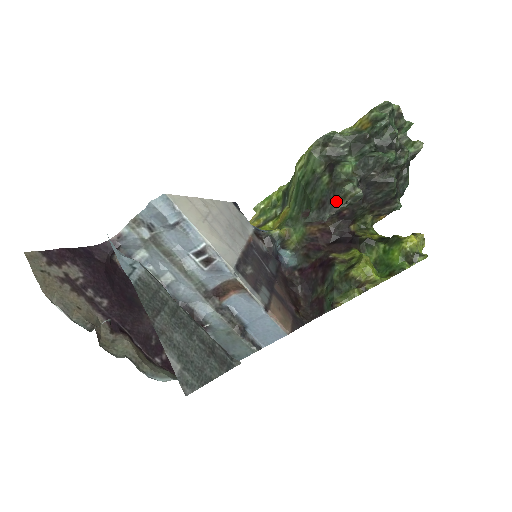
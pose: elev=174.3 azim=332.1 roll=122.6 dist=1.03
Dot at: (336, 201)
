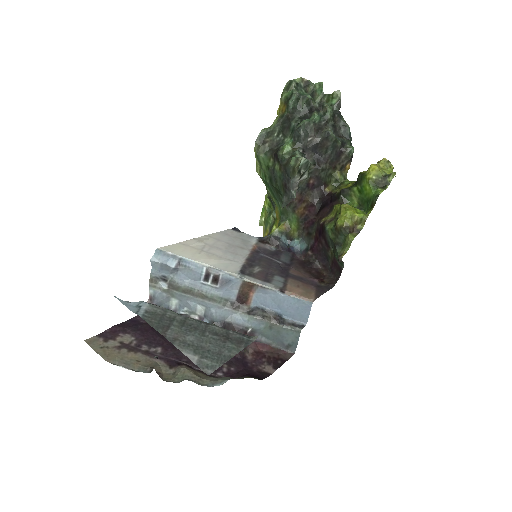
Dot at: (291, 178)
